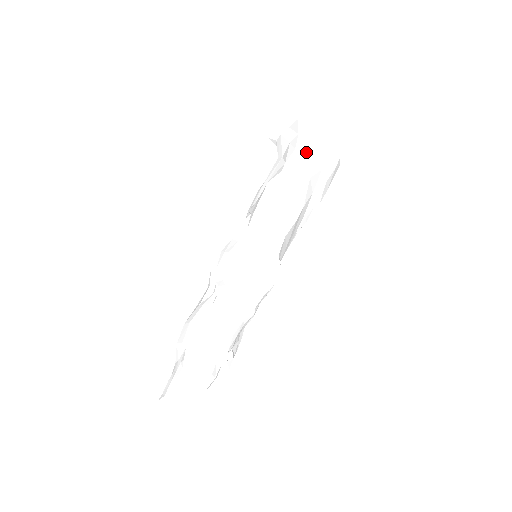
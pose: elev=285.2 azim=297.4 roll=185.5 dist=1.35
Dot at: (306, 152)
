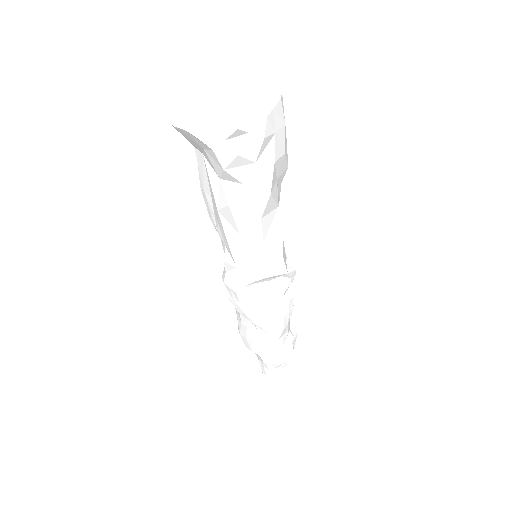
Dot at: (241, 164)
